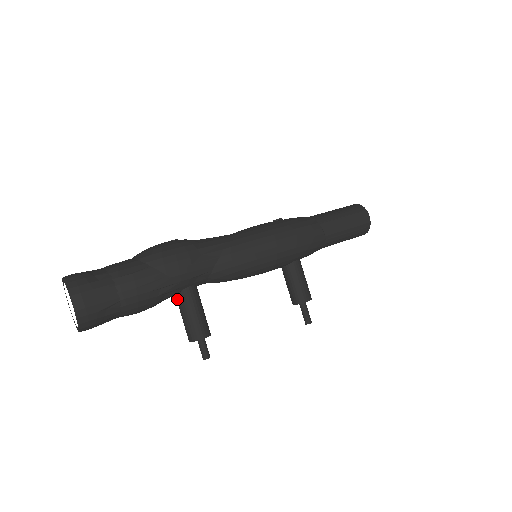
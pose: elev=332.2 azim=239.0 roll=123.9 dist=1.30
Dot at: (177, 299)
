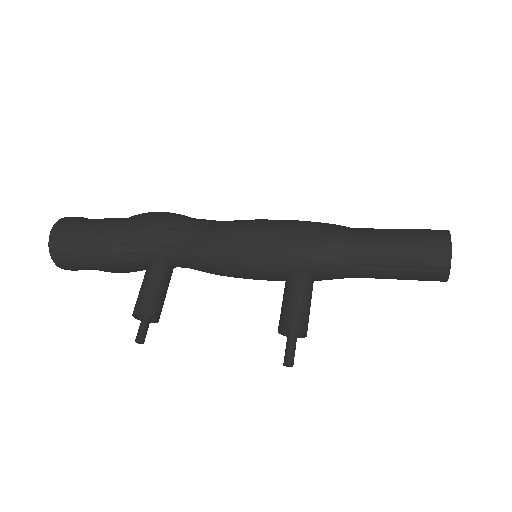
Dot at: occluded
